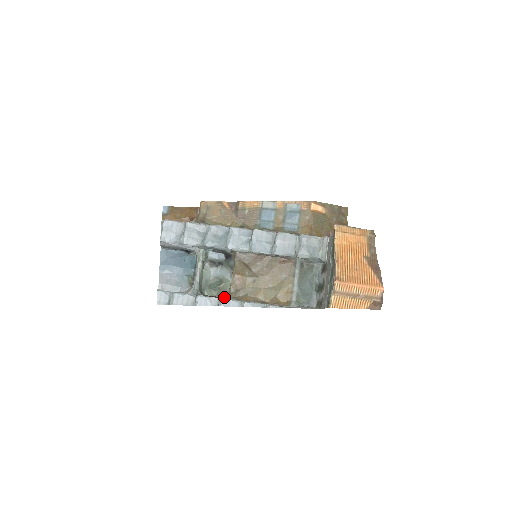
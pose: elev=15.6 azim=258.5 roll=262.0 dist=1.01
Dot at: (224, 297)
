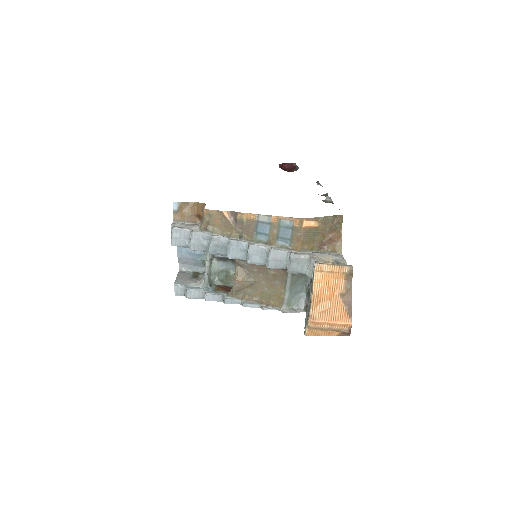
Dot at: (228, 295)
